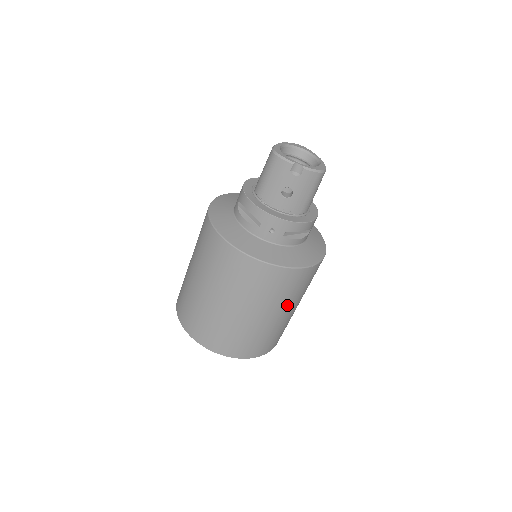
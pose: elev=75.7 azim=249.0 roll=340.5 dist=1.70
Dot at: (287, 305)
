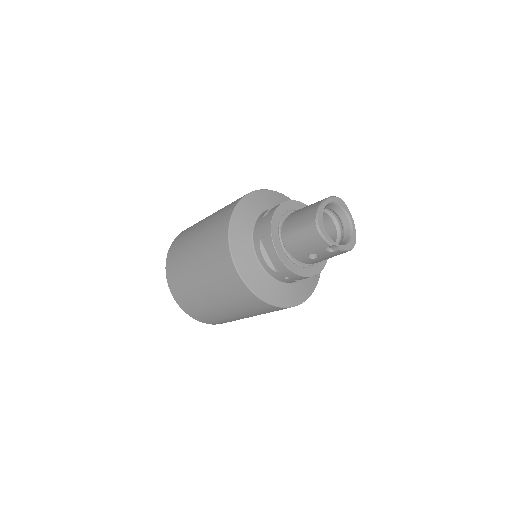
Dot at: occluded
